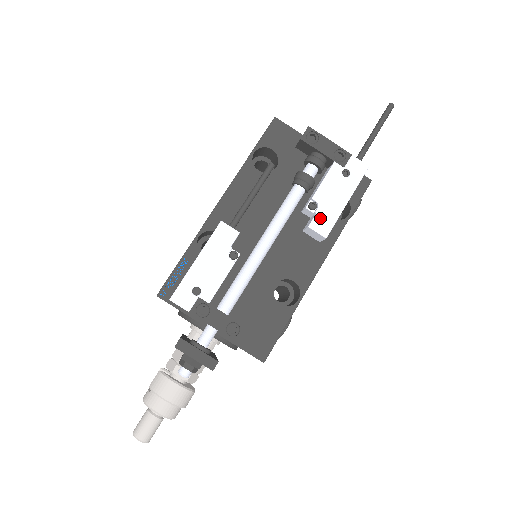
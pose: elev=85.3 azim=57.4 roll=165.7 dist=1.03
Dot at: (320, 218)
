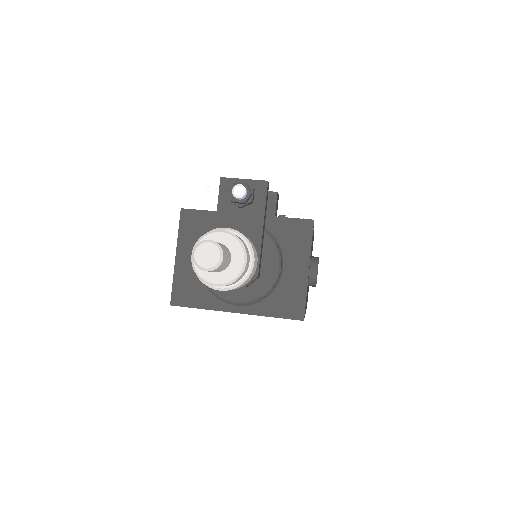
Dot at: occluded
